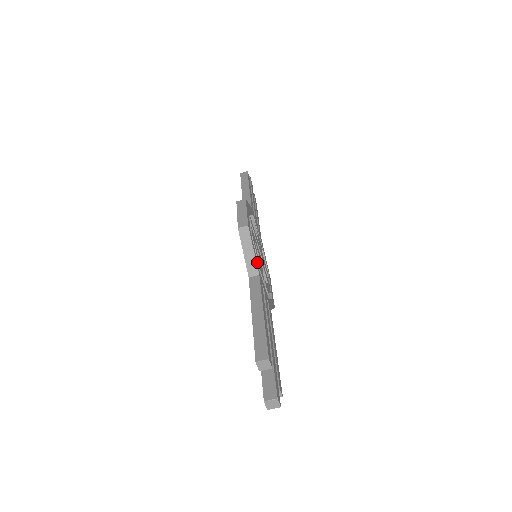
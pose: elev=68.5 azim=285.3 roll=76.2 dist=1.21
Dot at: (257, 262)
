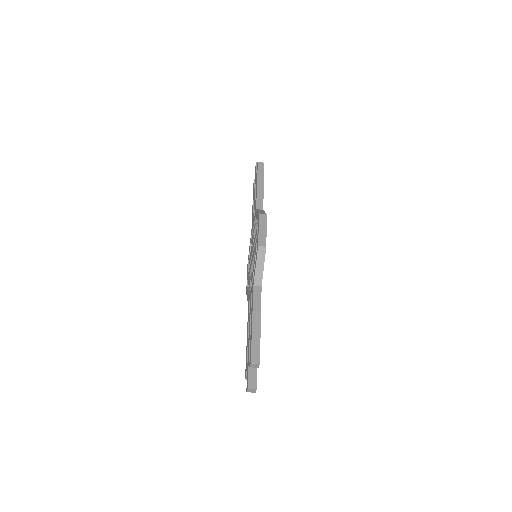
Dot at: occluded
